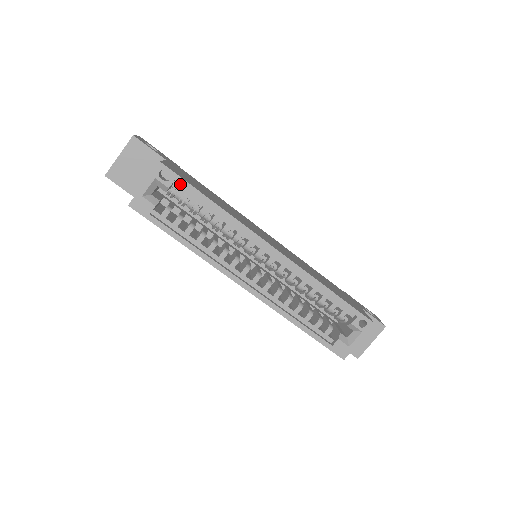
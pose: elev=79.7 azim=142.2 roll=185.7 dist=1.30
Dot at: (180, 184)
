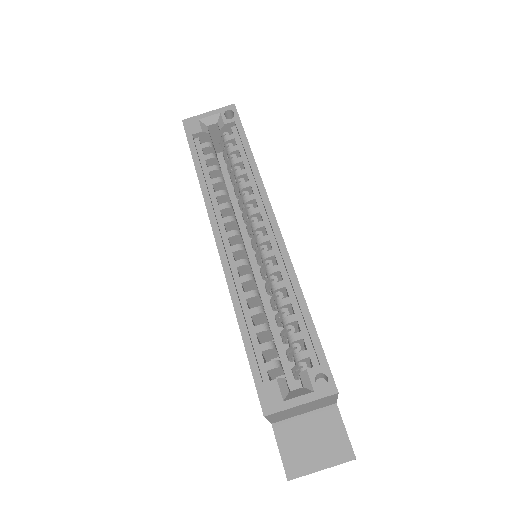
Dot at: (236, 131)
